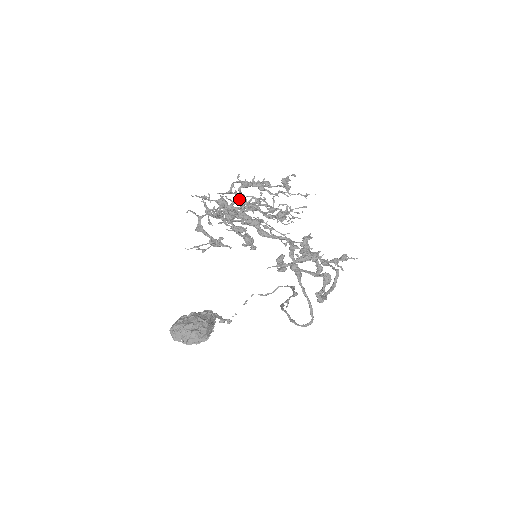
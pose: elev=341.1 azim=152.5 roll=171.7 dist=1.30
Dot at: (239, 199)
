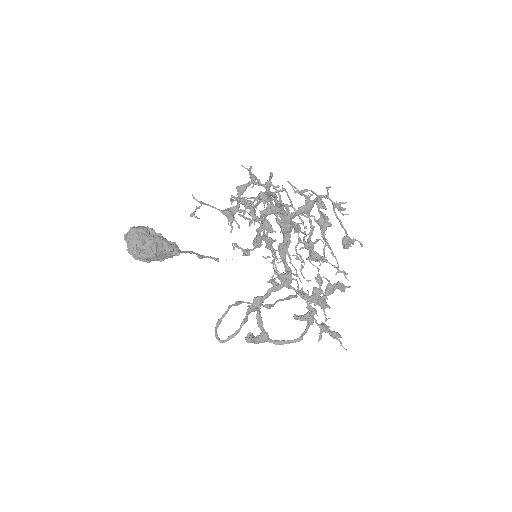
Dot at: (305, 204)
